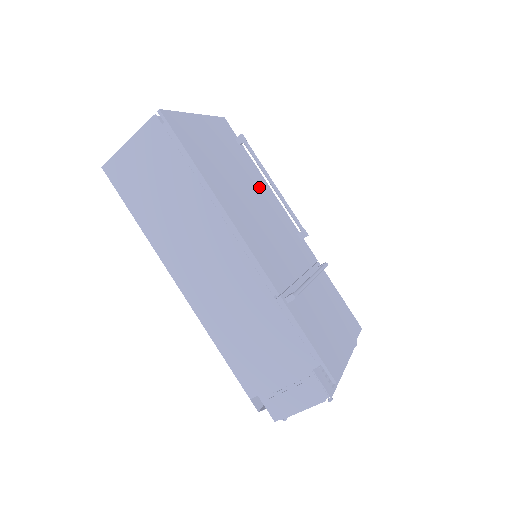
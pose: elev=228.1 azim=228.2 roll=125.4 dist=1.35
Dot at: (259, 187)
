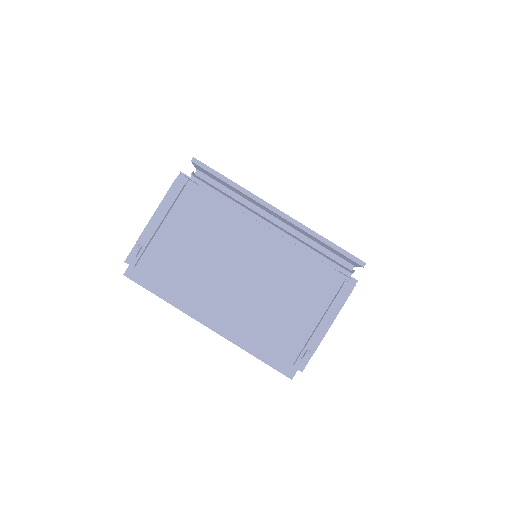
Dot at: occluded
